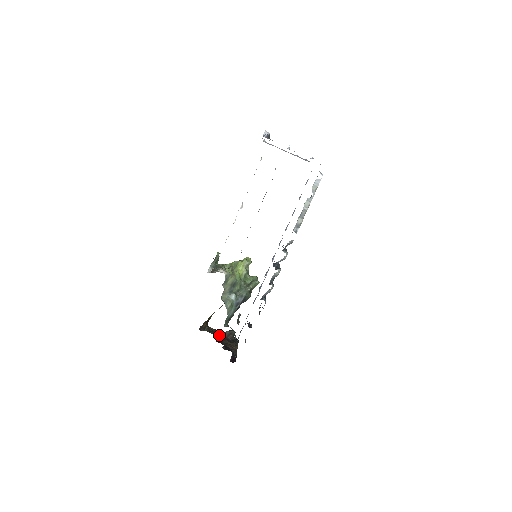
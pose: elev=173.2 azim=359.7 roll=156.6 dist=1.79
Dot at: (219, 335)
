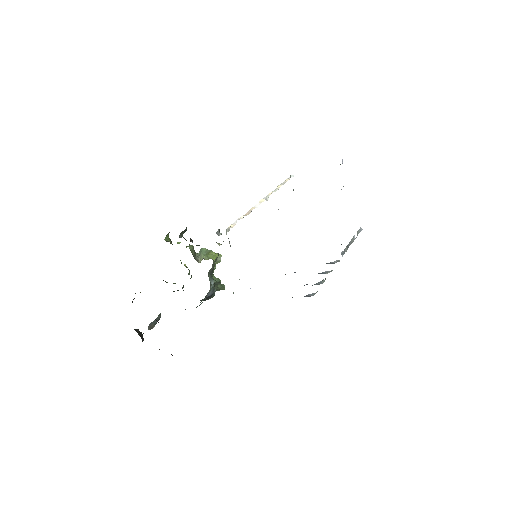
Dot at: occluded
